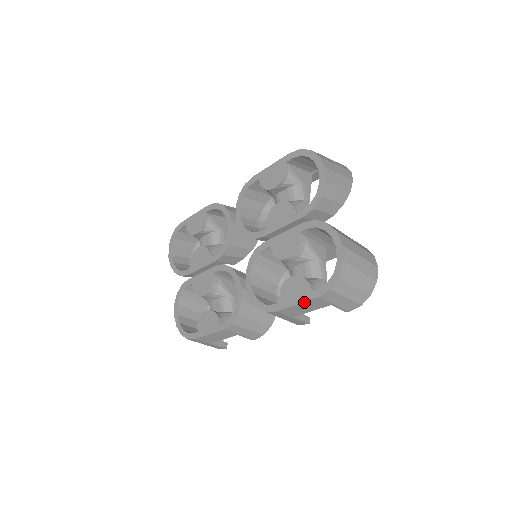
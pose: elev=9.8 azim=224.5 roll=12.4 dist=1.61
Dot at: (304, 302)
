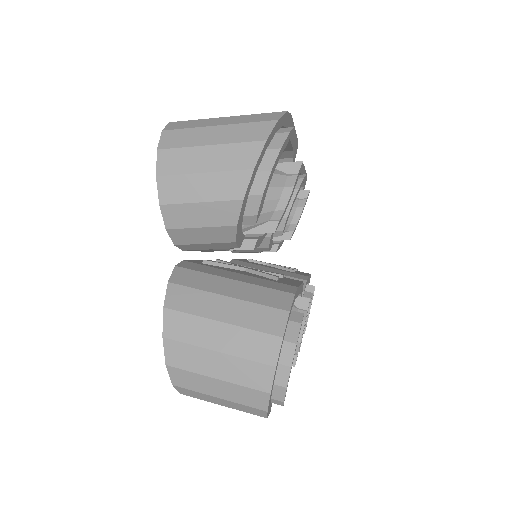
Dot at: occluded
